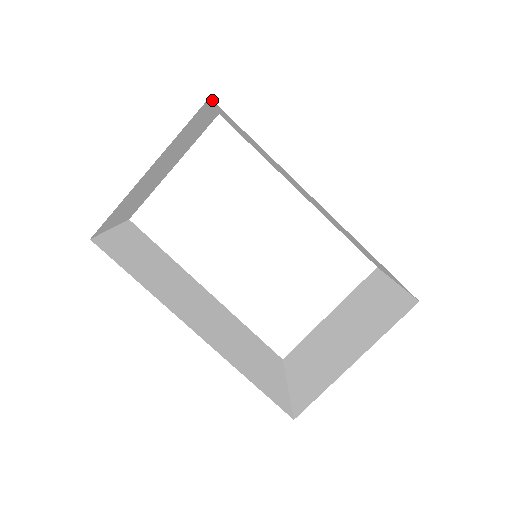
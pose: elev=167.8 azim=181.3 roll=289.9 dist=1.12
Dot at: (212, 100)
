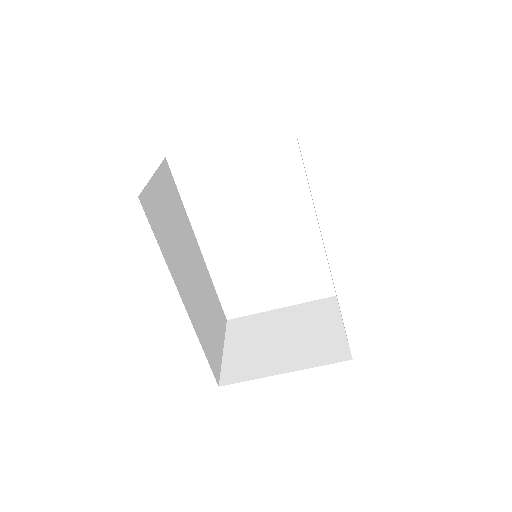
Dot at: occluded
